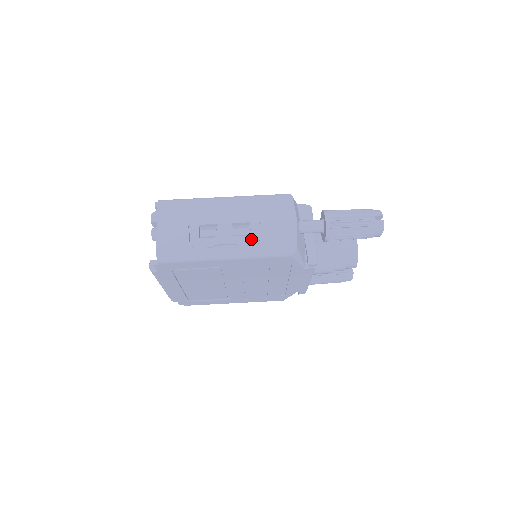
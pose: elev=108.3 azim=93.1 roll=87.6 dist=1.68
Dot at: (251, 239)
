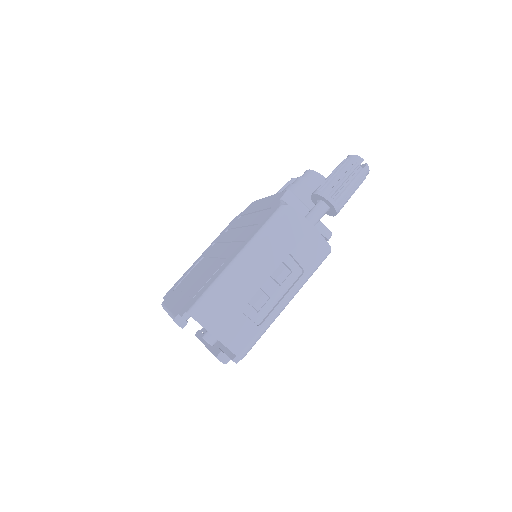
Dot at: (294, 274)
